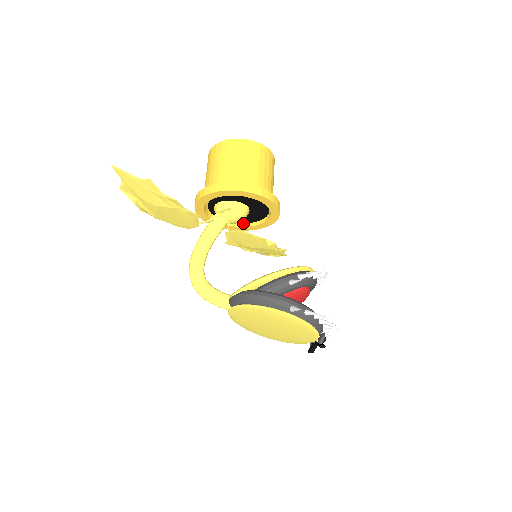
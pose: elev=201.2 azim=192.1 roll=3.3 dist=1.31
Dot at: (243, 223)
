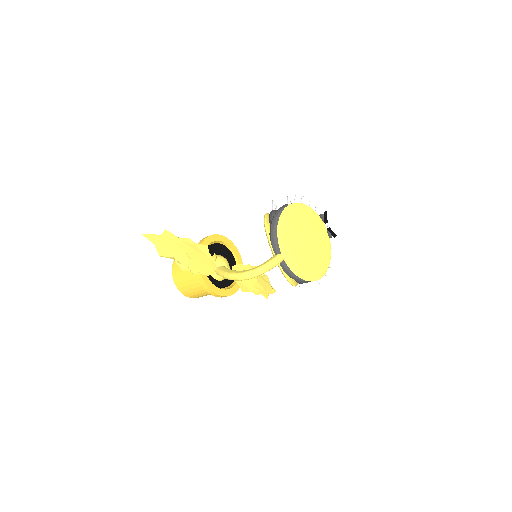
Dot at: (234, 283)
